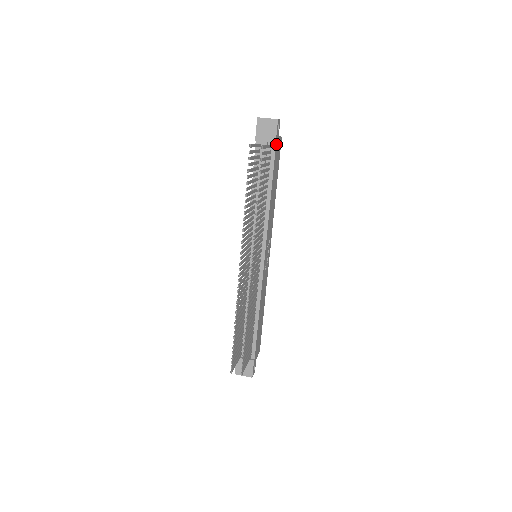
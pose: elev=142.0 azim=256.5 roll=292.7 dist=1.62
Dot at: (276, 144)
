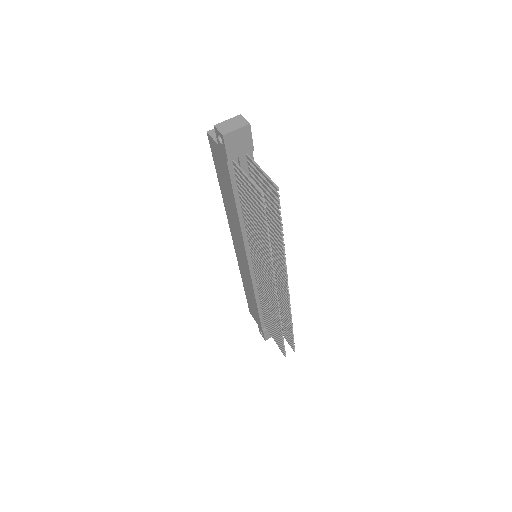
Dot at: occluded
